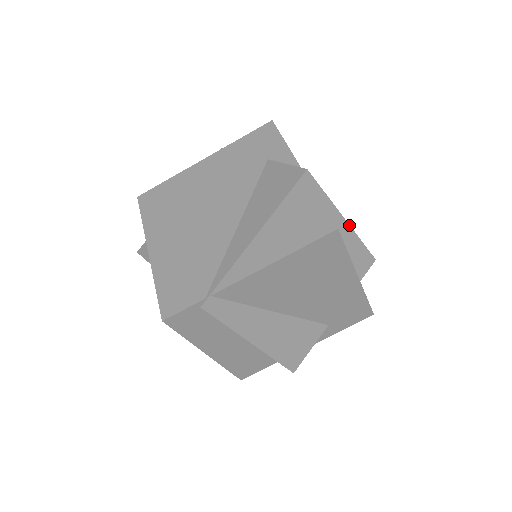
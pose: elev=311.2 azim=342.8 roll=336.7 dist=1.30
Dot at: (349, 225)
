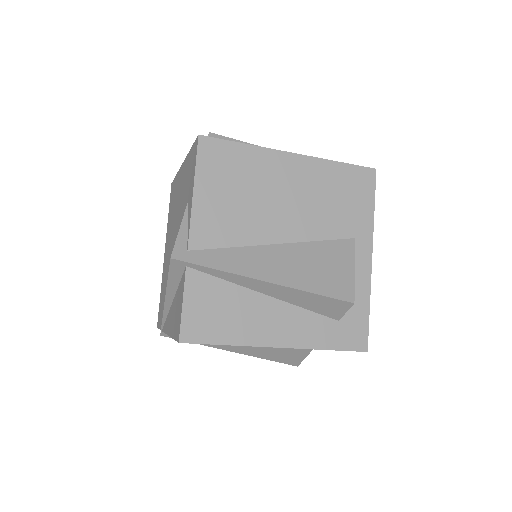
Dot at: (276, 284)
